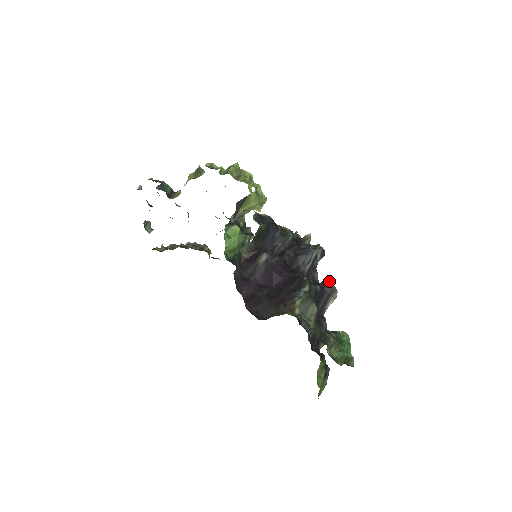
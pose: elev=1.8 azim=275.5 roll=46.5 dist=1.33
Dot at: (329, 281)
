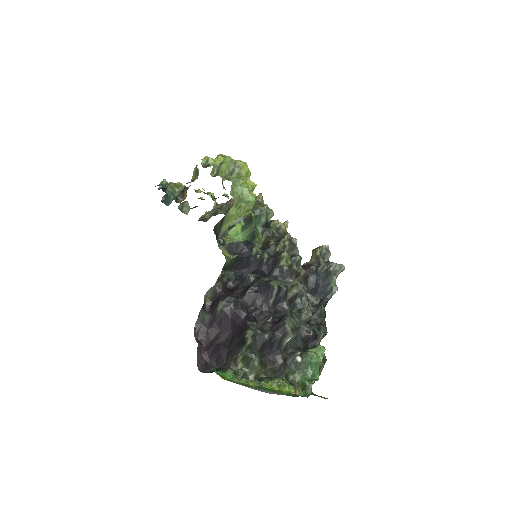
Dot at: (284, 322)
